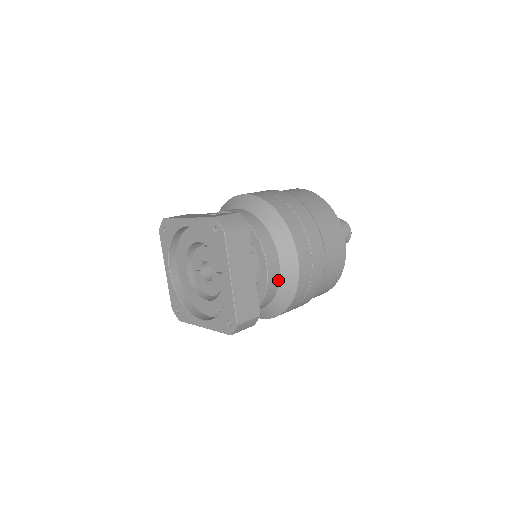
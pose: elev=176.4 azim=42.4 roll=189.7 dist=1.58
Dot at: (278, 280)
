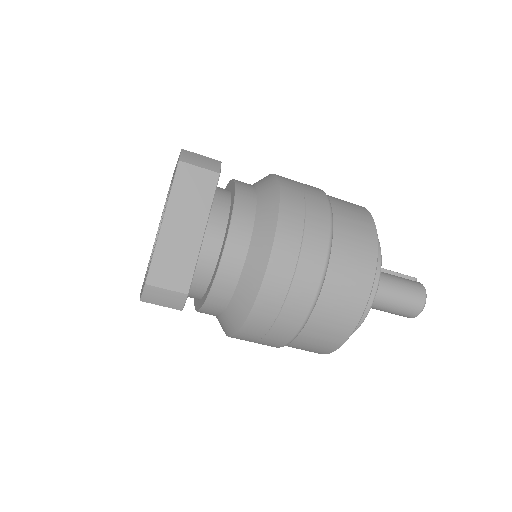
Dot at: (240, 268)
